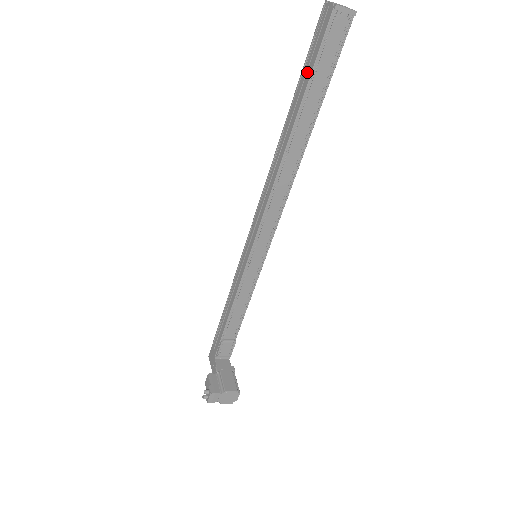
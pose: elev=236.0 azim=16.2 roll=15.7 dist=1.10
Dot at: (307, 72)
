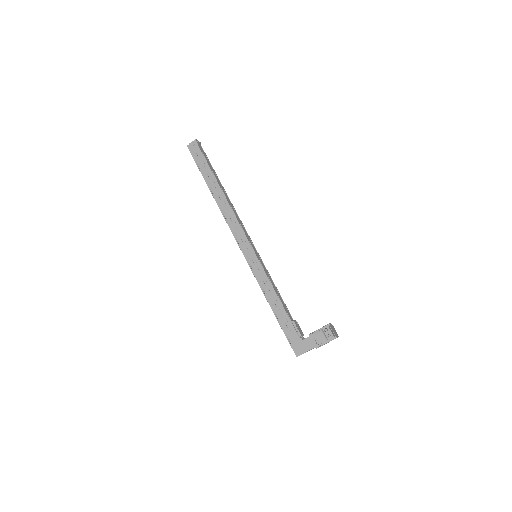
Dot at: (204, 165)
